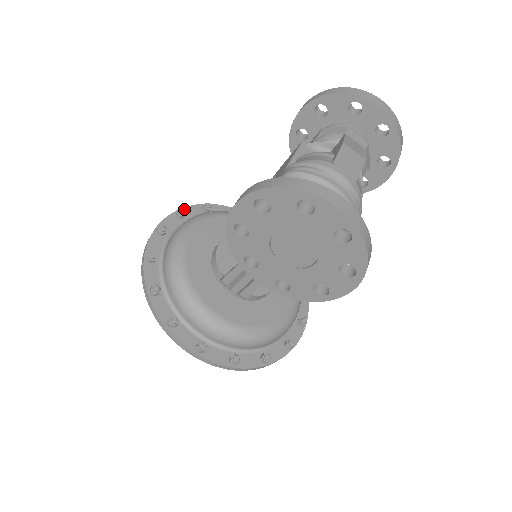
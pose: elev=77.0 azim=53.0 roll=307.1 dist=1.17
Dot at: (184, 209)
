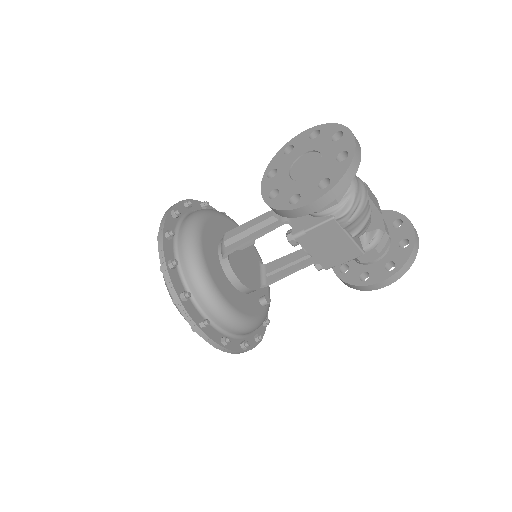
Dot at: occluded
